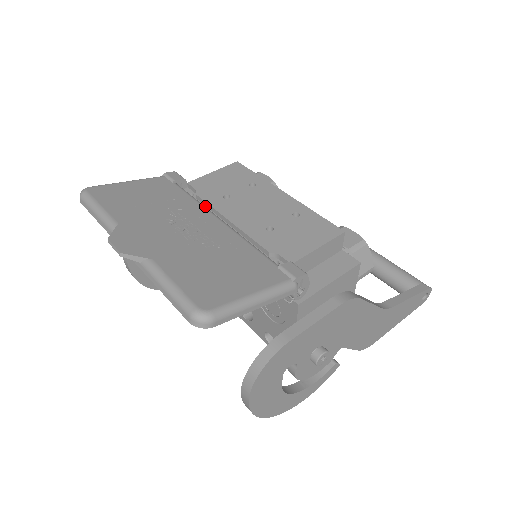
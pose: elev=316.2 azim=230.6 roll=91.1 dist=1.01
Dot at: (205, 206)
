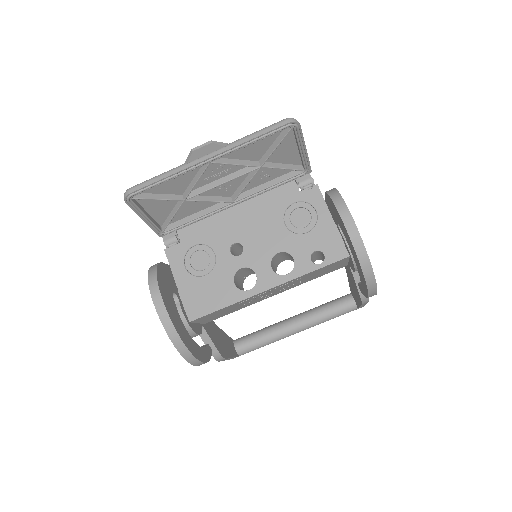
Dot at: (207, 219)
